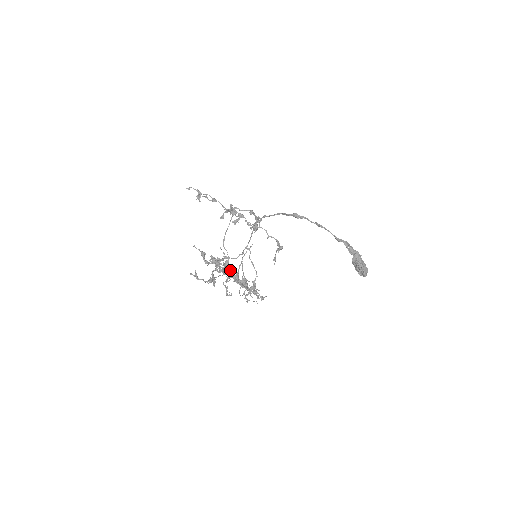
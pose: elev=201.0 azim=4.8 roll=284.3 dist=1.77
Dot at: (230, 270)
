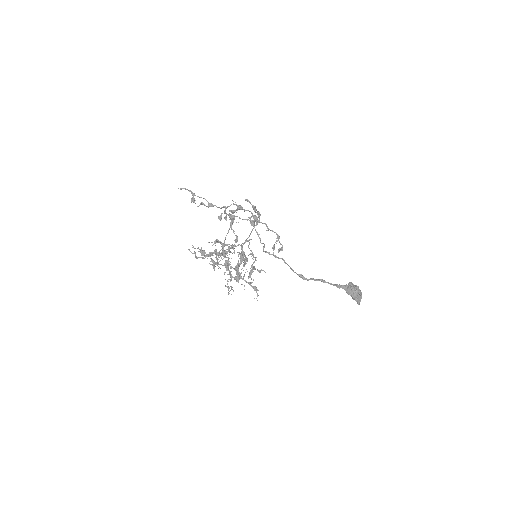
Dot at: (230, 268)
